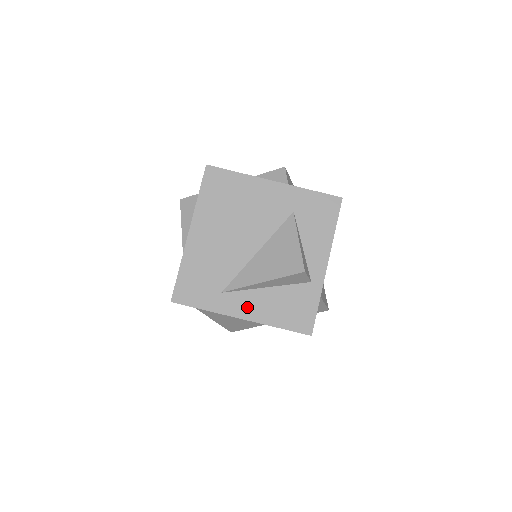
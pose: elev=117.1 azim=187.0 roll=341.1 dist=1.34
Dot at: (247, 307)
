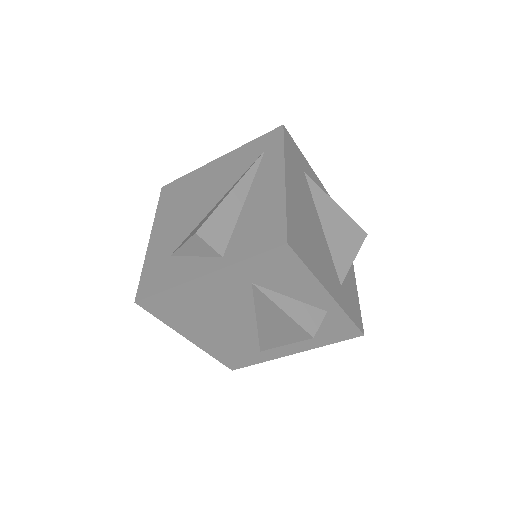
Dot at: (290, 348)
